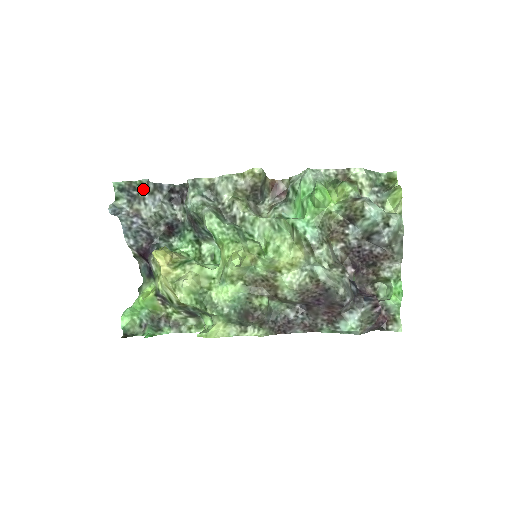
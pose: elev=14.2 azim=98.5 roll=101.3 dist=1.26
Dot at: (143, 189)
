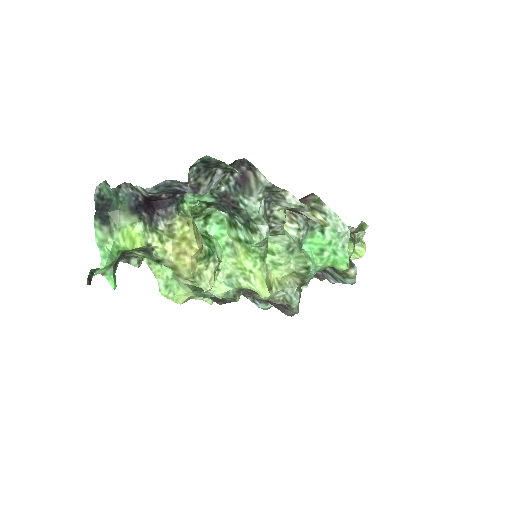
Dot at: (224, 168)
